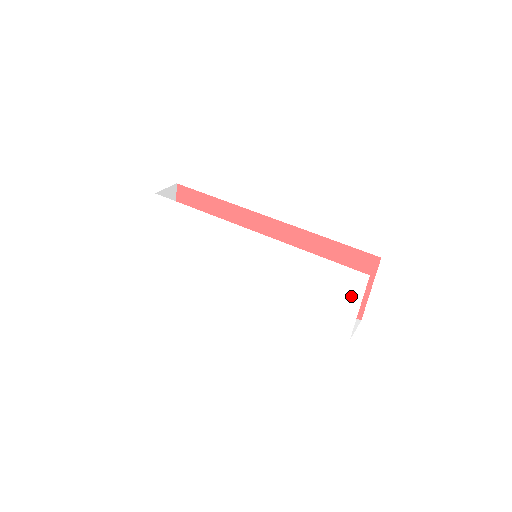
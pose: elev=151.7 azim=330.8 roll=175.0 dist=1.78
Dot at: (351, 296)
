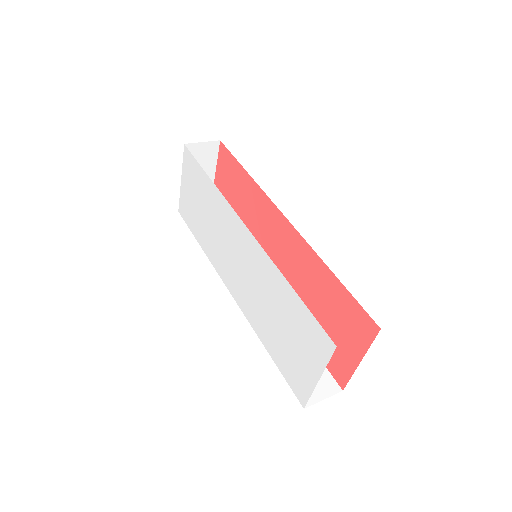
Dot at: (314, 359)
